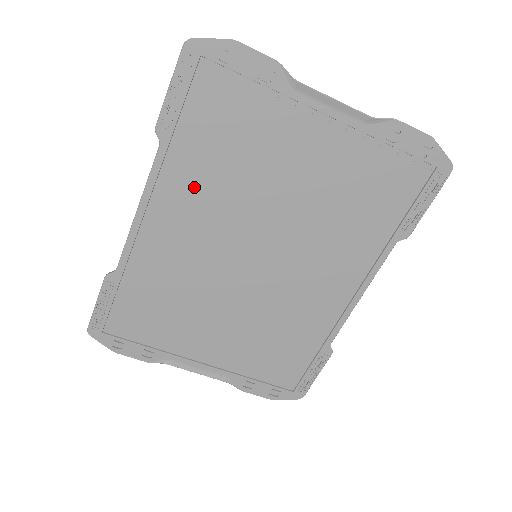
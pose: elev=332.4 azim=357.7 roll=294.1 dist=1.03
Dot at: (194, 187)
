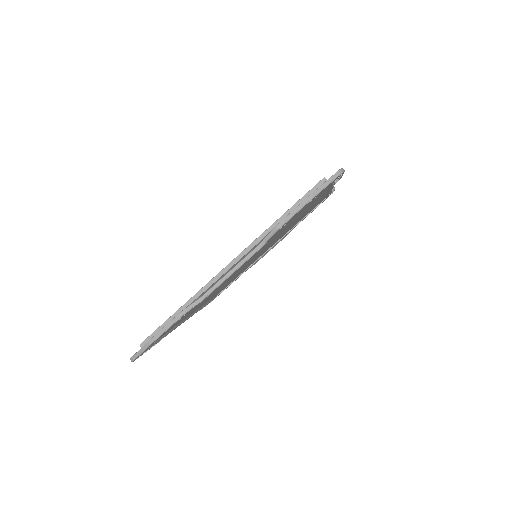
Dot at: (199, 305)
